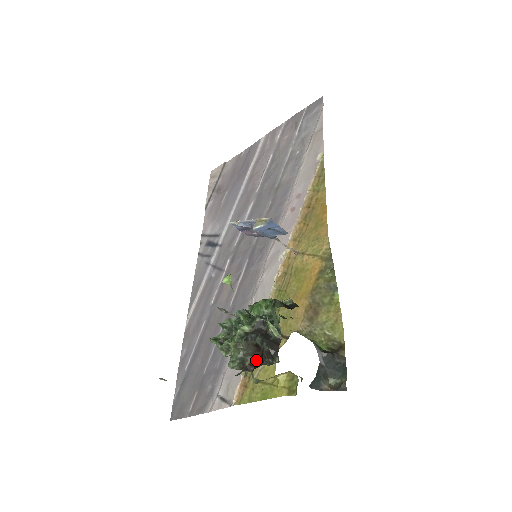
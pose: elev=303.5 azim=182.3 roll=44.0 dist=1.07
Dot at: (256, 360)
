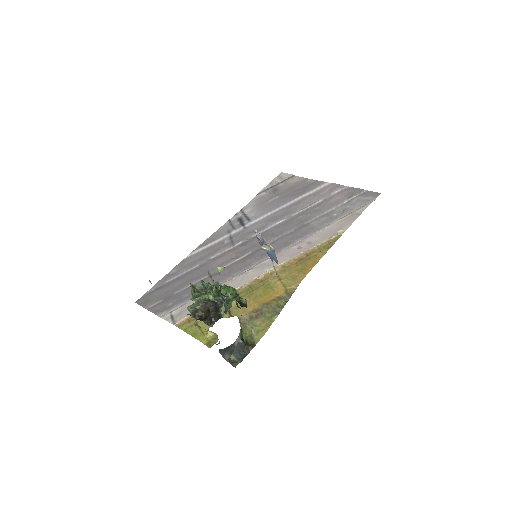
Dot at: (203, 316)
